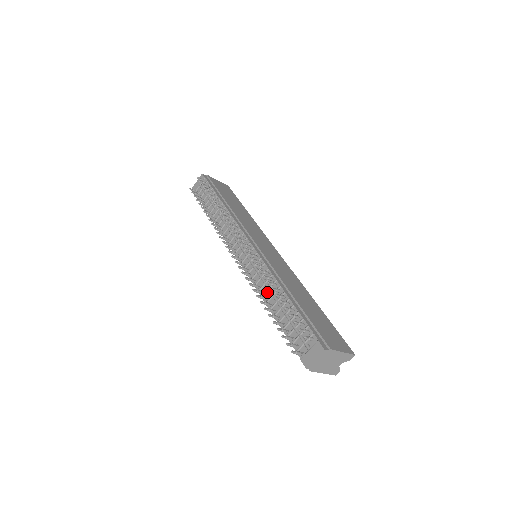
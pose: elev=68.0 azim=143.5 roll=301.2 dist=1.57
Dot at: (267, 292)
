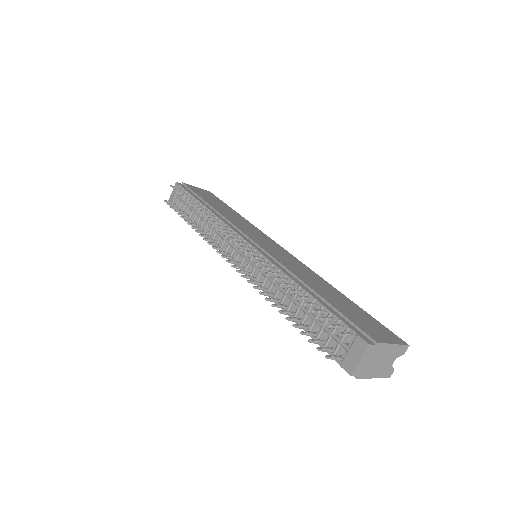
Dot at: (278, 292)
